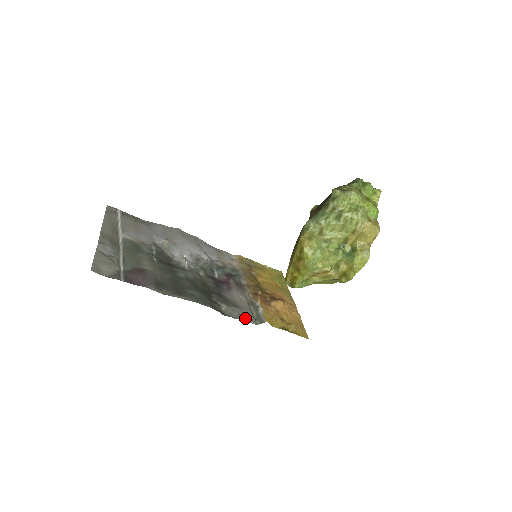
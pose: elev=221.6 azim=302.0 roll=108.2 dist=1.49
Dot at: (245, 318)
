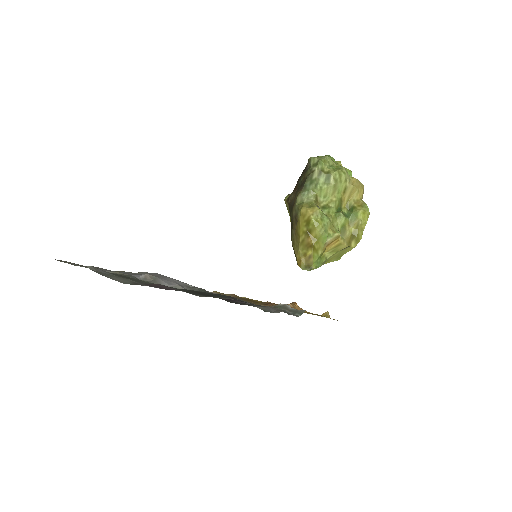
Dot at: (285, 312)
